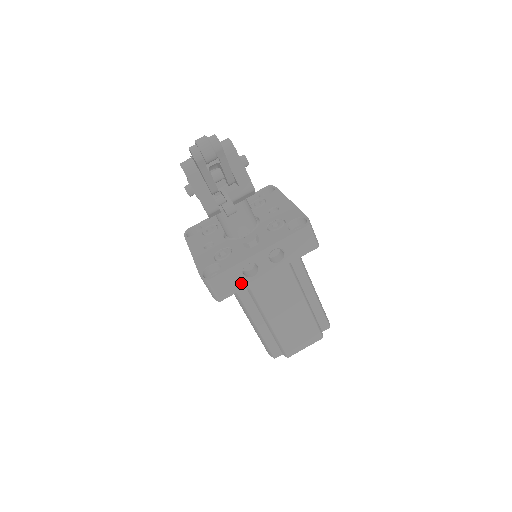
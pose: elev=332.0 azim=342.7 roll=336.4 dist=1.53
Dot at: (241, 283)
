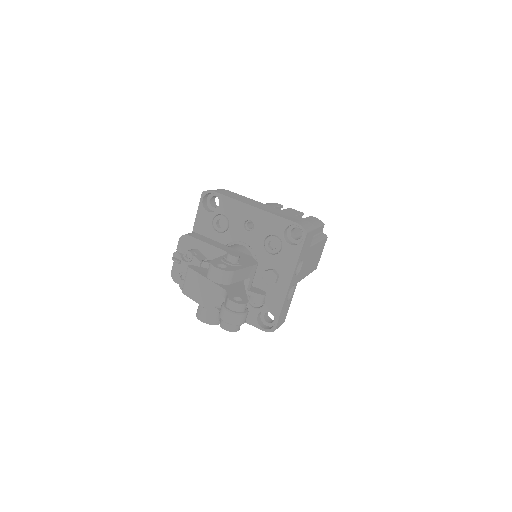
Dot at: (289, 303)
